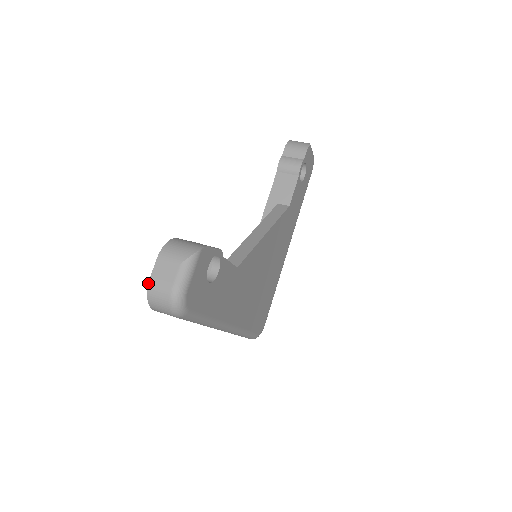
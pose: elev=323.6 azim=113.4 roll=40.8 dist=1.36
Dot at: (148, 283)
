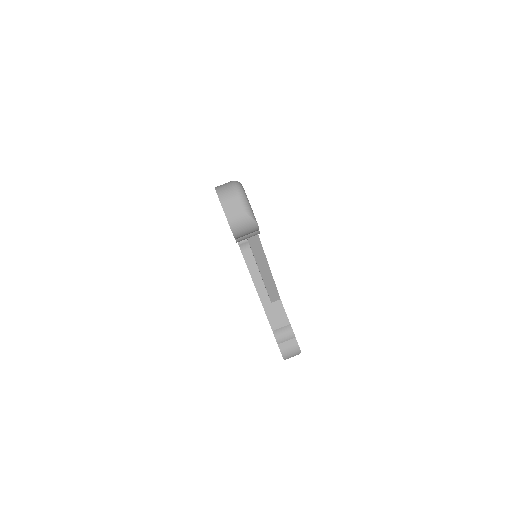
Dot at: occluded
